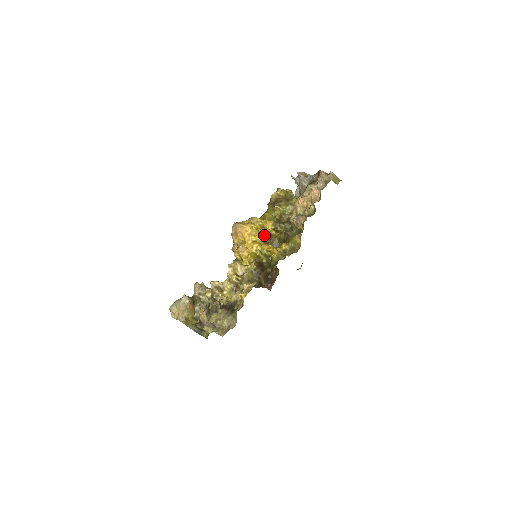
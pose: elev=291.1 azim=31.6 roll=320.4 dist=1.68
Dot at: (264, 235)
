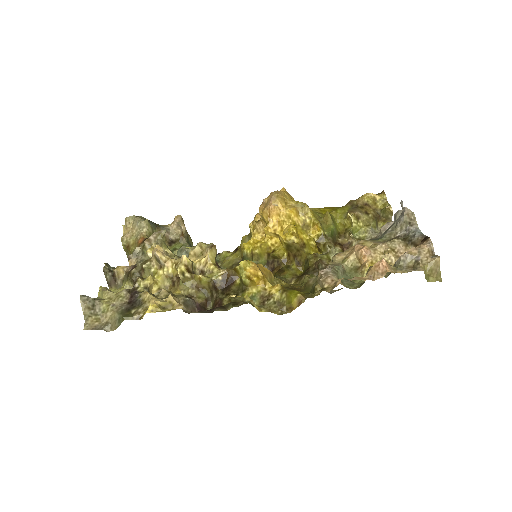
Dot at: (293, 239)
